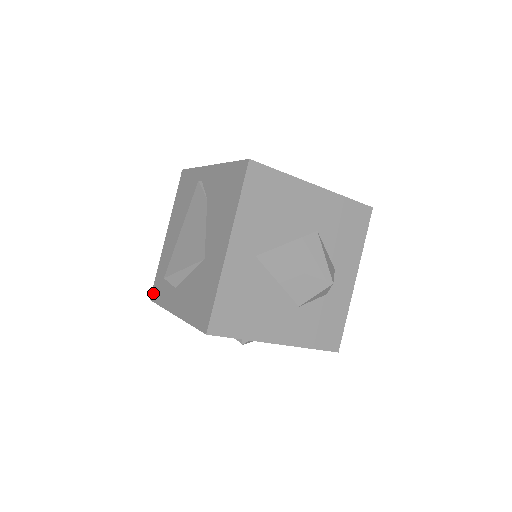
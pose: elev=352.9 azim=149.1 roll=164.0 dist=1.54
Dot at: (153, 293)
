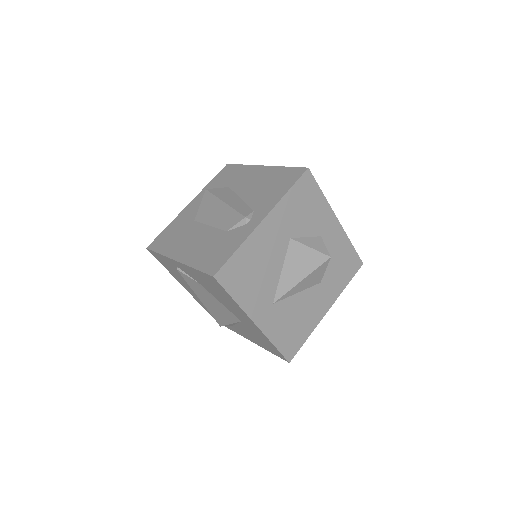
Dot at: occluded
